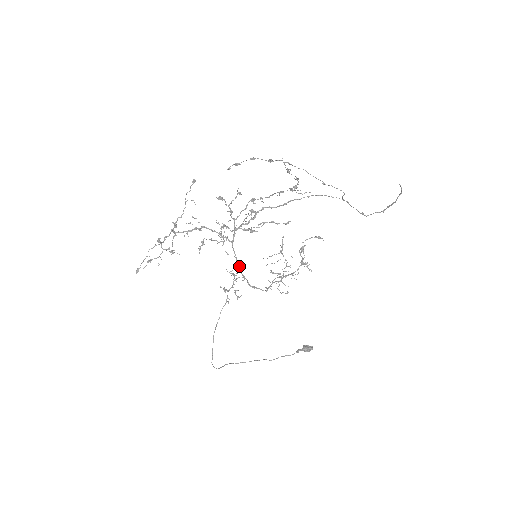
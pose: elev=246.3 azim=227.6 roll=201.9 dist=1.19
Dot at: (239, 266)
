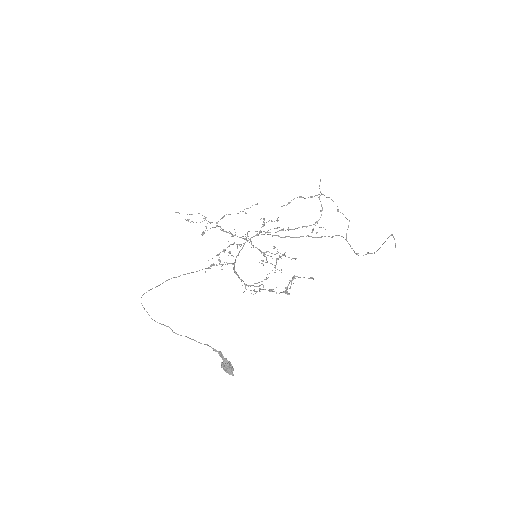
Dot at: (238, 255)
